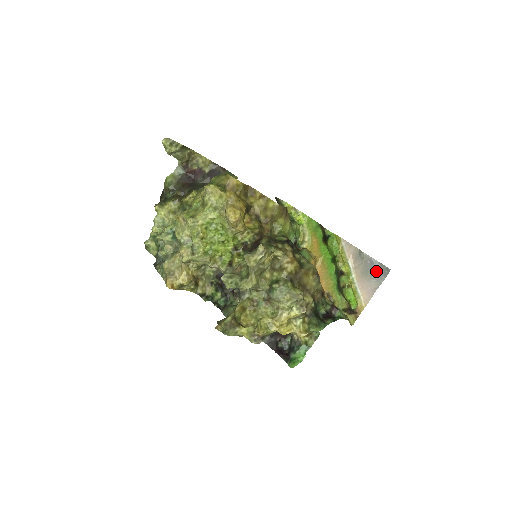
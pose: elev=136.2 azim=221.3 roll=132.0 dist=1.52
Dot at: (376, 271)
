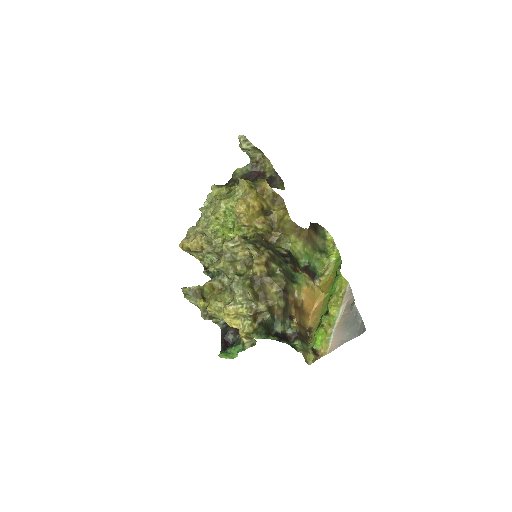
Dot at: (355, 326)
